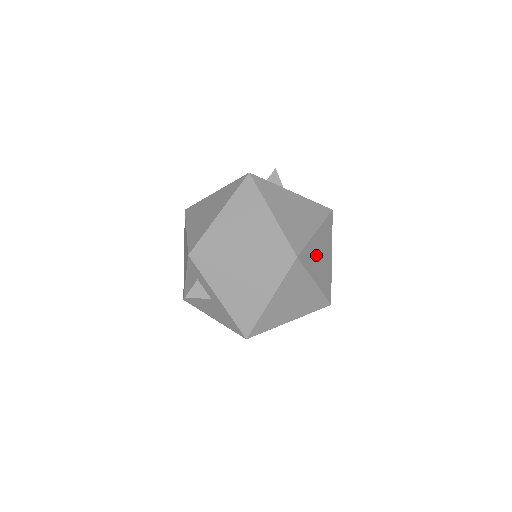
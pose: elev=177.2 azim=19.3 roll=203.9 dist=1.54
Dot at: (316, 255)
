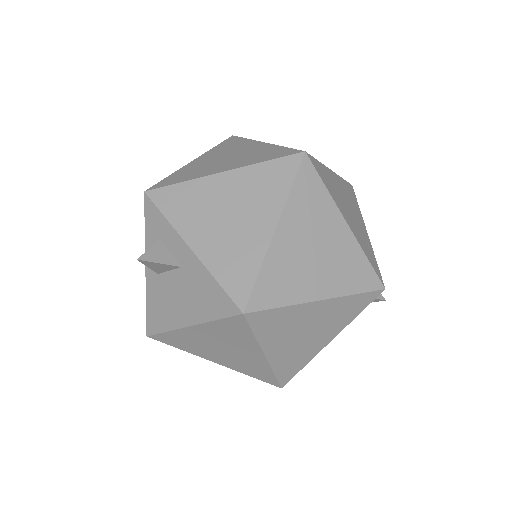
Dot at: (339, 194)
